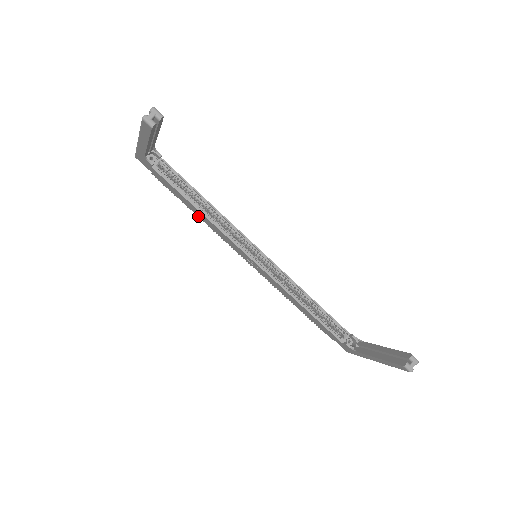
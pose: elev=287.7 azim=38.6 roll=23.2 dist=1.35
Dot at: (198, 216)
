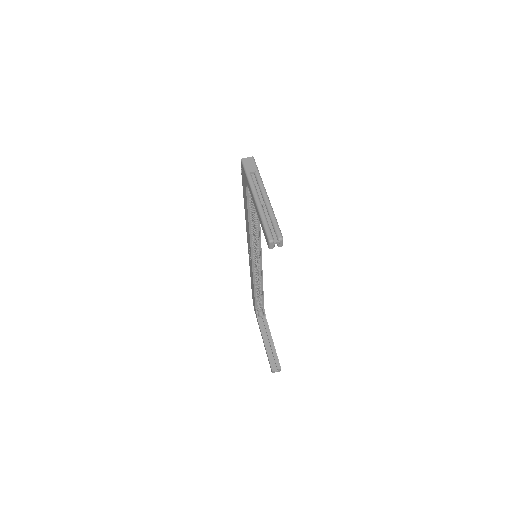
Dot at: (245, 212)
